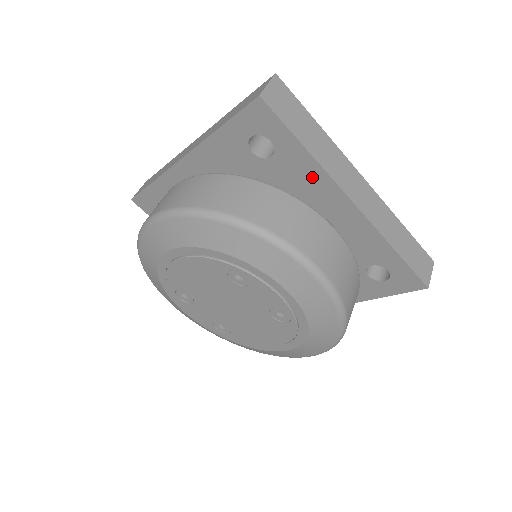
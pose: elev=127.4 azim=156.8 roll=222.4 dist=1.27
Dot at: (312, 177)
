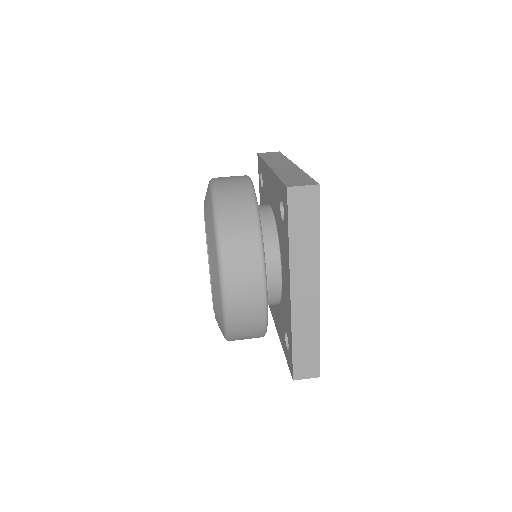
Dot at: (287, 255)
